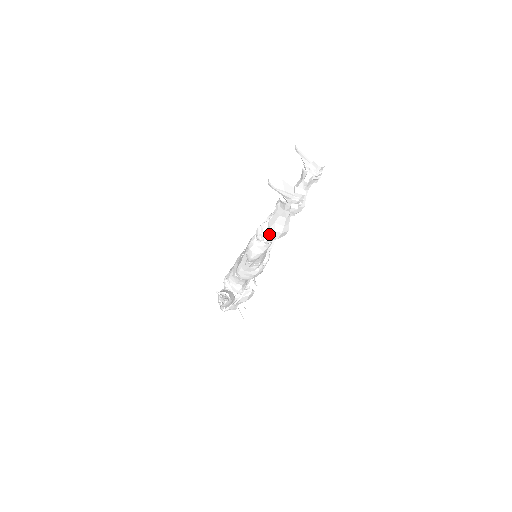
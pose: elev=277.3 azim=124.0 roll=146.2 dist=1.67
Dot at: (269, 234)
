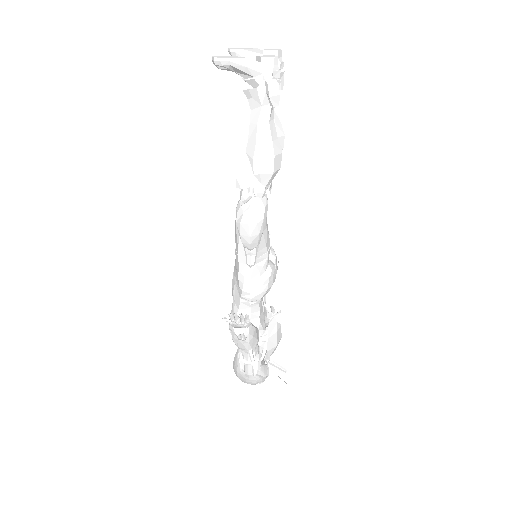
Dot at: (257, 172)
